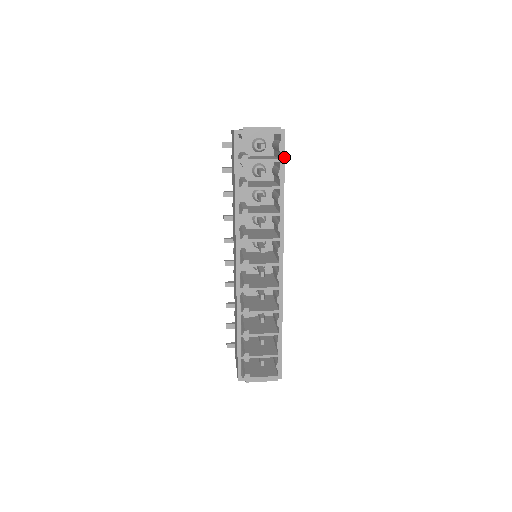
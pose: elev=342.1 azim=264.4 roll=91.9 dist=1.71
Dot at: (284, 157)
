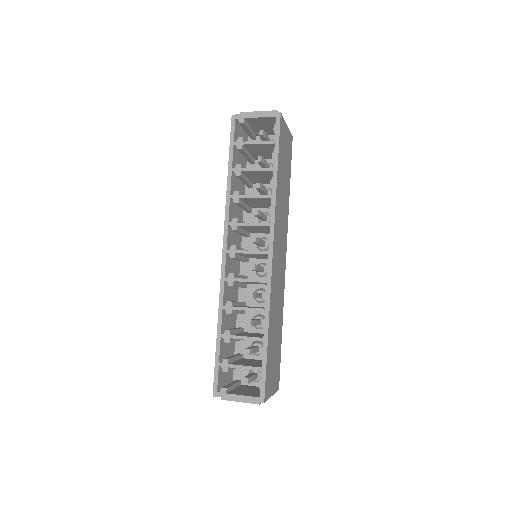
Dot at: (279, 138)
